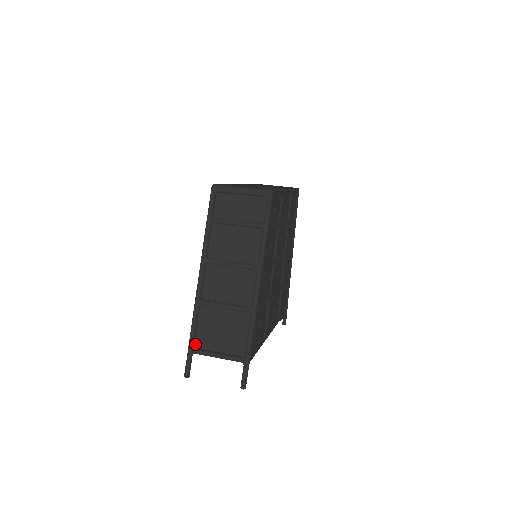
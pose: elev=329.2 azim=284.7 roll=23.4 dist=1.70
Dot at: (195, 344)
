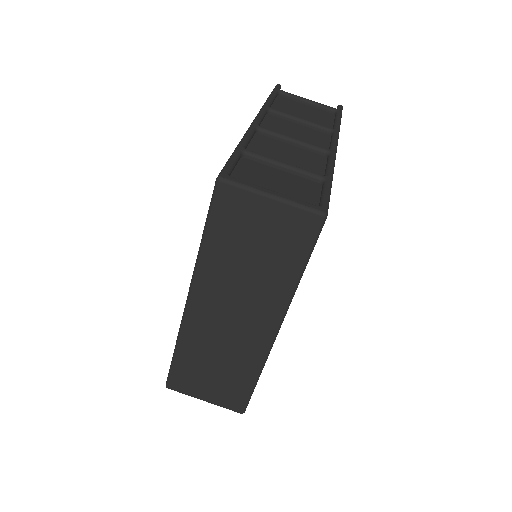
Dot at: occluded
